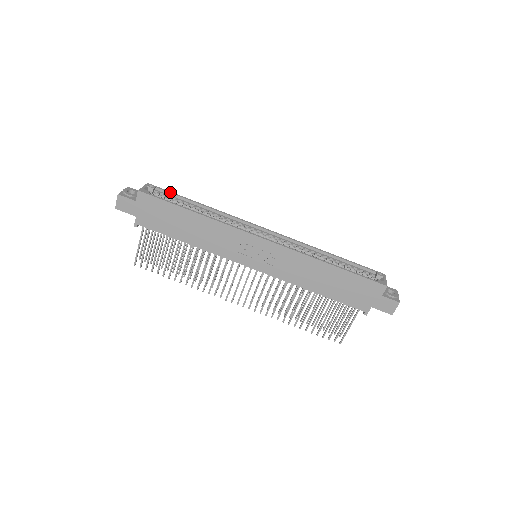
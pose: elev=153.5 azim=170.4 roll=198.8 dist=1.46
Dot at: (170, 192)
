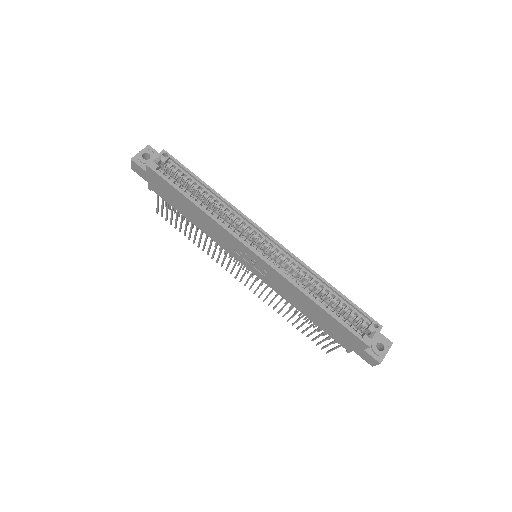
Dot at: (183, 166)
